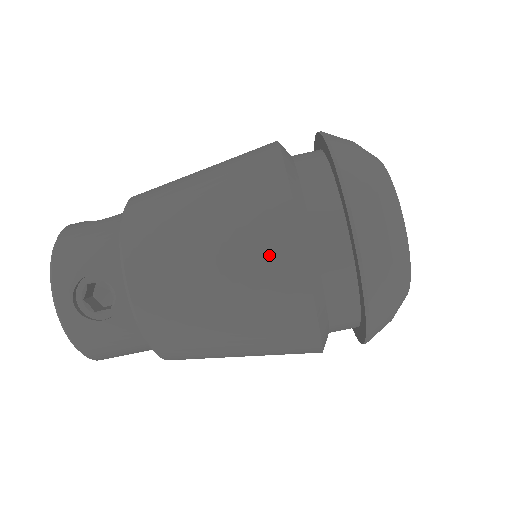
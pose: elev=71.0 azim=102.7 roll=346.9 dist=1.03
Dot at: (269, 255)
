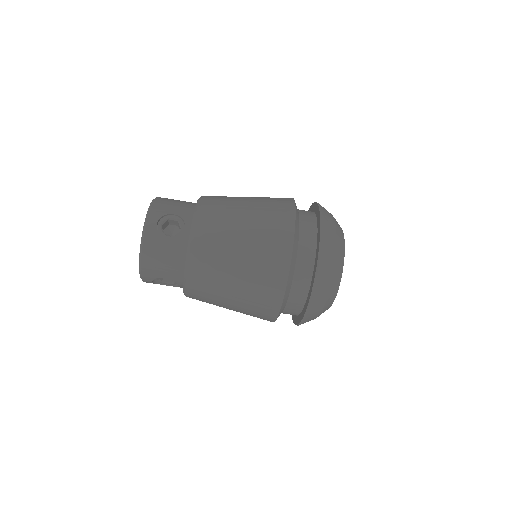
Dot at: (260, 315)
